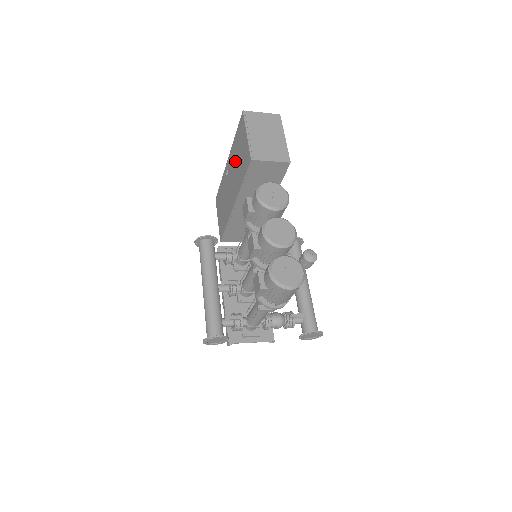
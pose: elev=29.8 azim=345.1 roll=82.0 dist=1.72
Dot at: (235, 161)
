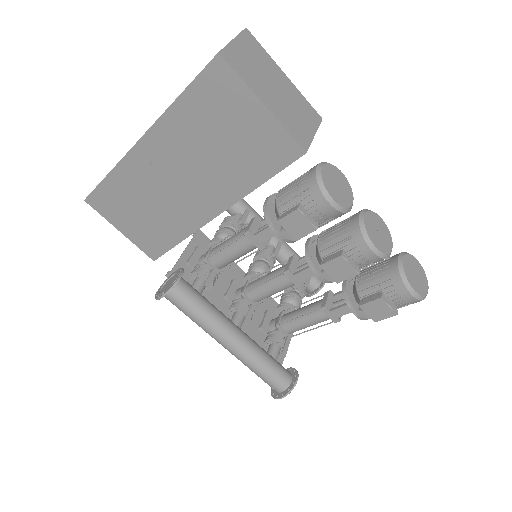
Dot at: (199, 147)
